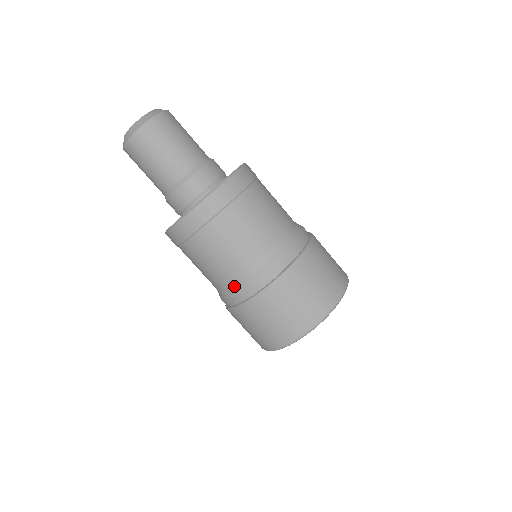
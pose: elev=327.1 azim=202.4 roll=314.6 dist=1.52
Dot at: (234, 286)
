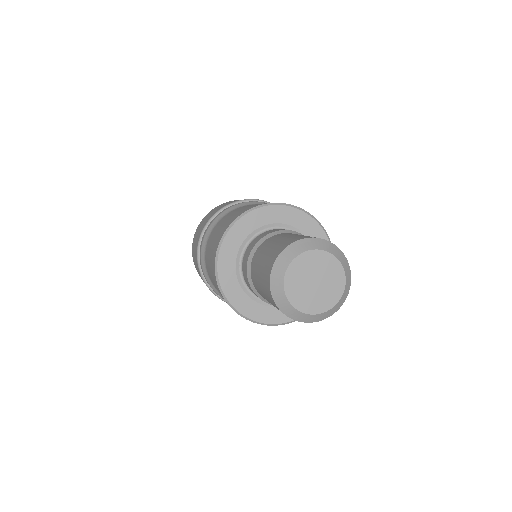
Dot at: occluded
